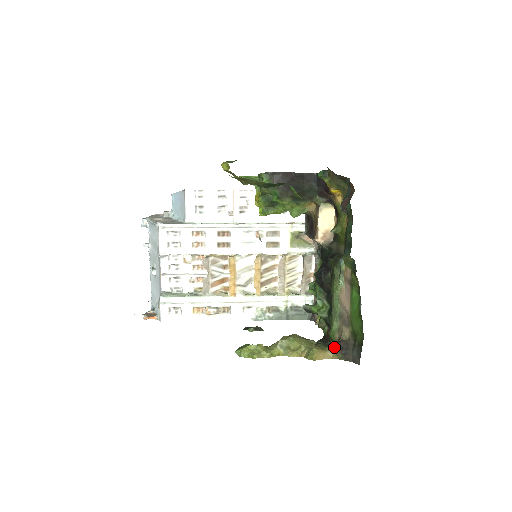
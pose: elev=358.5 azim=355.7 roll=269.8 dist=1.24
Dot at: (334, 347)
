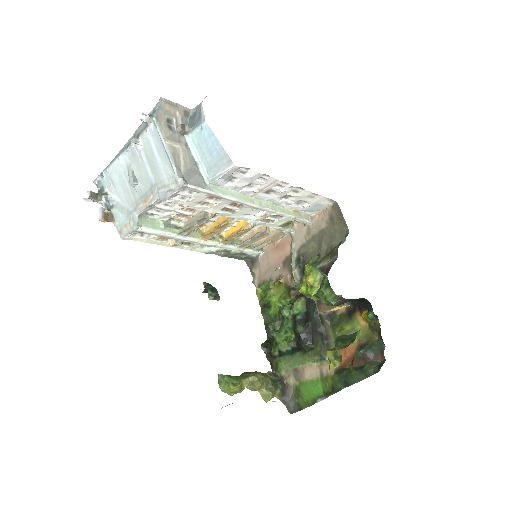
Dot at: (281, 392)
